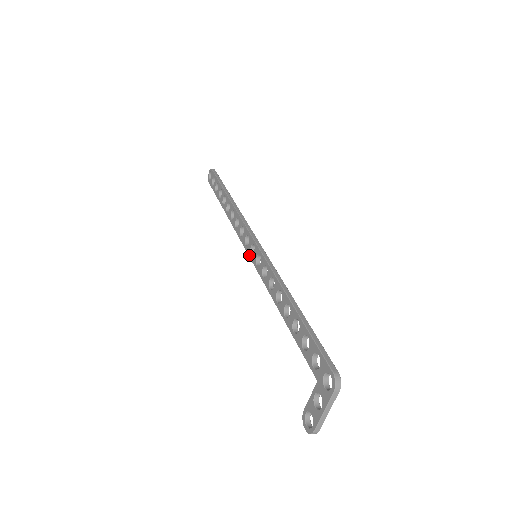
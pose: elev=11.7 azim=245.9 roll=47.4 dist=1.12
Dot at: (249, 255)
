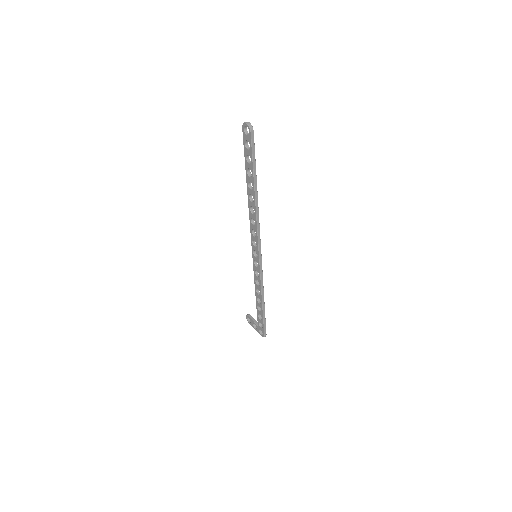
Dot at: (252, 250)
